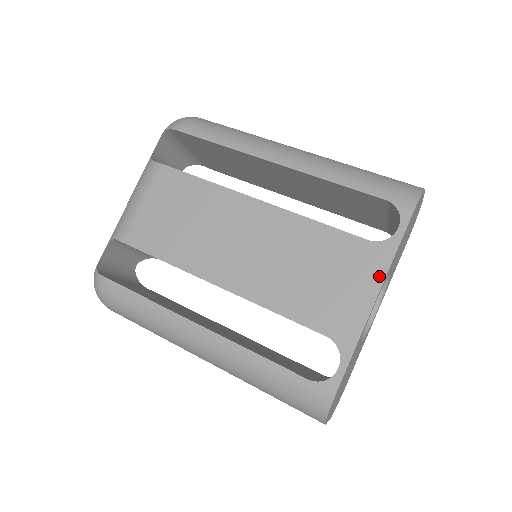
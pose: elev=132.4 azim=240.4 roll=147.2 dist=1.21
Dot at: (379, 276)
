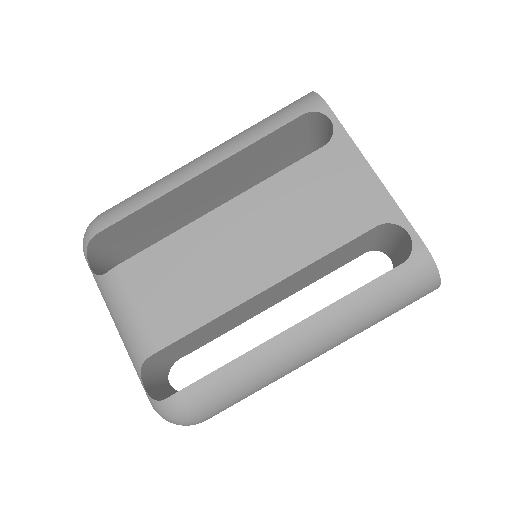
Dot at: (357, 157)
